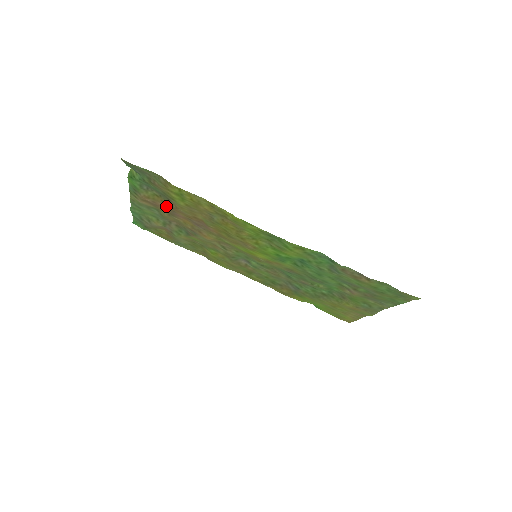
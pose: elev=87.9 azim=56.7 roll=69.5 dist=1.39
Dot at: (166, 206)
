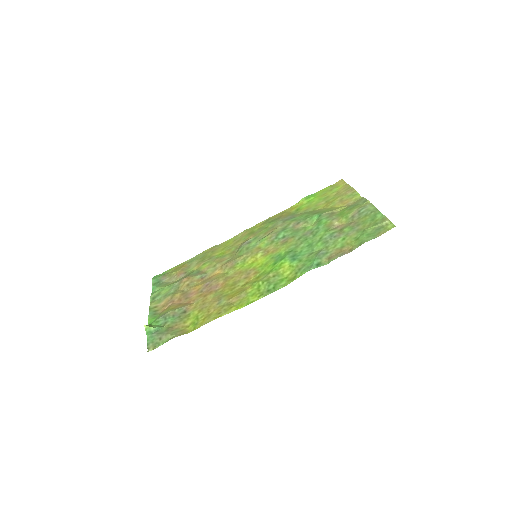
Dot at: (181, 303)
